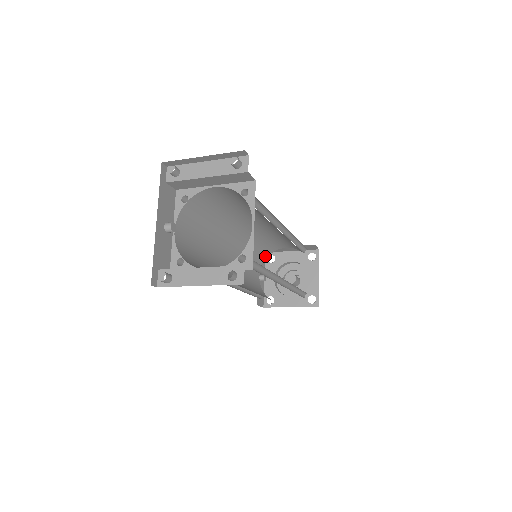
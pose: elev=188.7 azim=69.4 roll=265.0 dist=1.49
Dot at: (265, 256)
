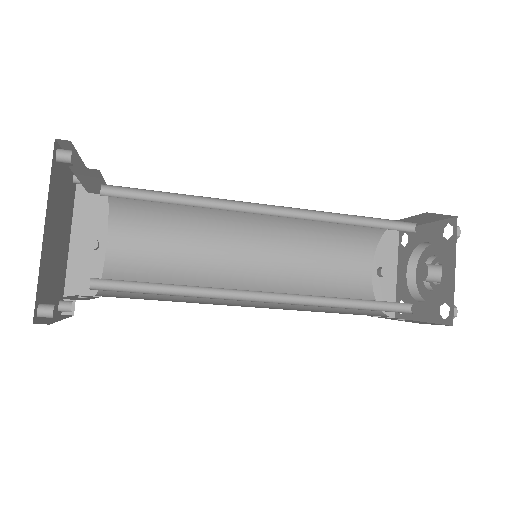
Dot at: (373, 239)
